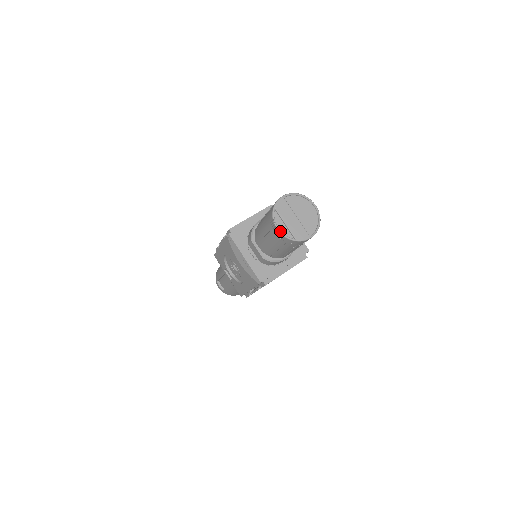
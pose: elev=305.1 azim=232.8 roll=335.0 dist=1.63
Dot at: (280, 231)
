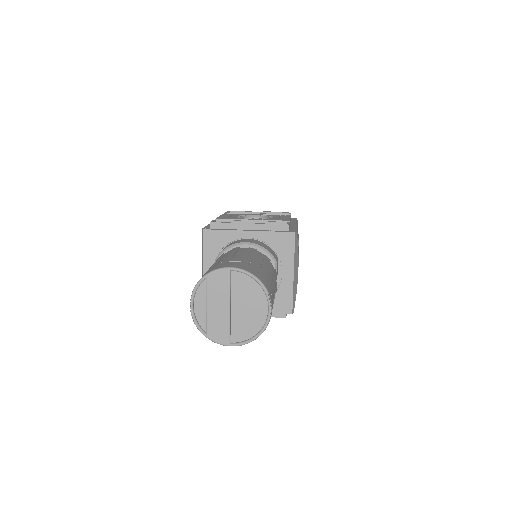
Dot at: (192, 311)
